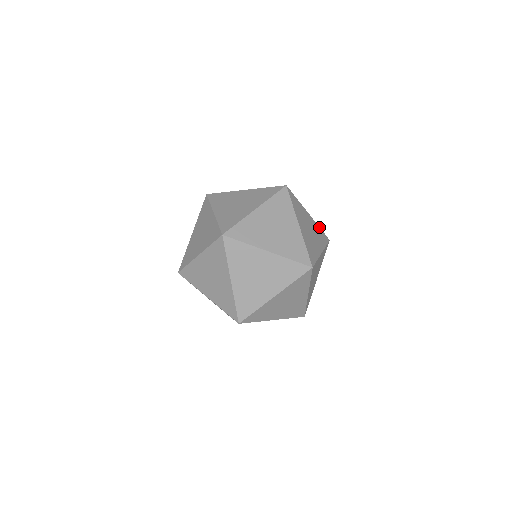
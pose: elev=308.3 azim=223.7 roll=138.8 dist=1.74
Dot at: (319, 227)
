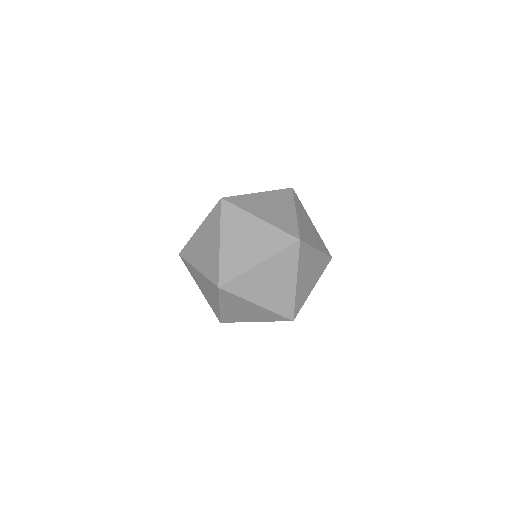
Dot at: occluded
